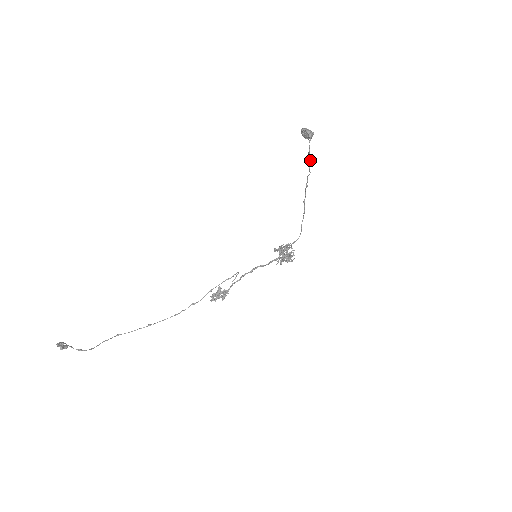
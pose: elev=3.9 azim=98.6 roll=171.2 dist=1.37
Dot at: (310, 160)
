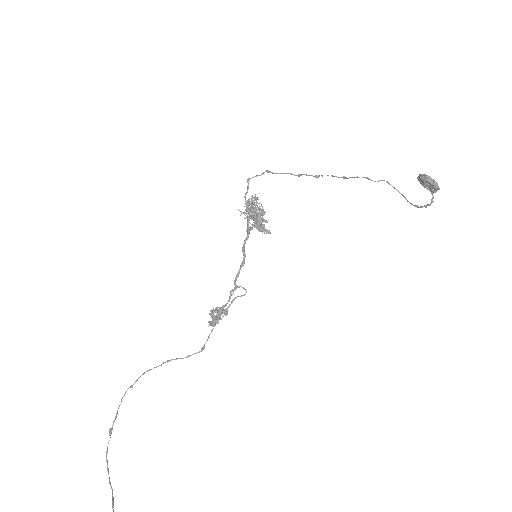
Dot at: (394, 188)
